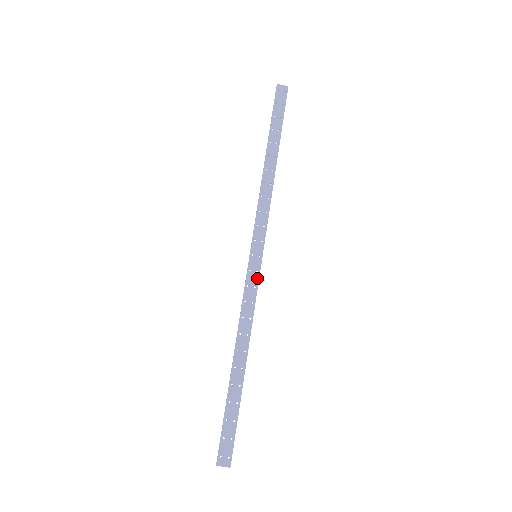
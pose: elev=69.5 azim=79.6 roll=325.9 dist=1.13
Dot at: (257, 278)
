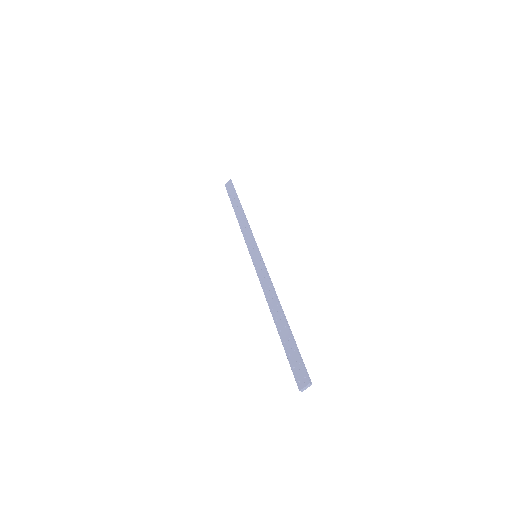
Dot at: (262, 264)
